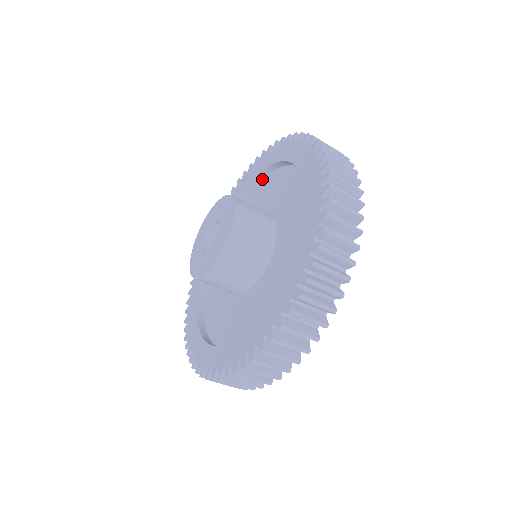
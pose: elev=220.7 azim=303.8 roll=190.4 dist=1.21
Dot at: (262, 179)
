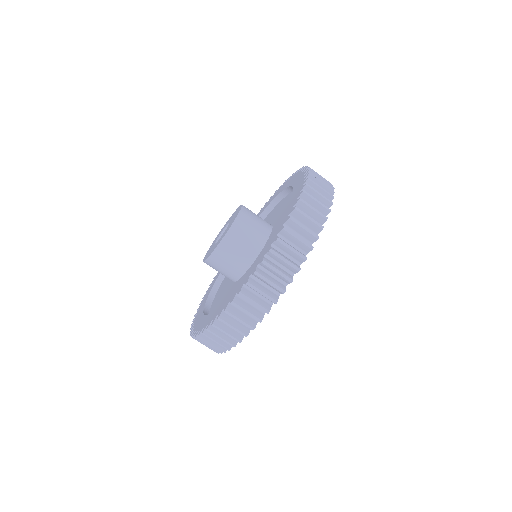
Dot at: occluded
